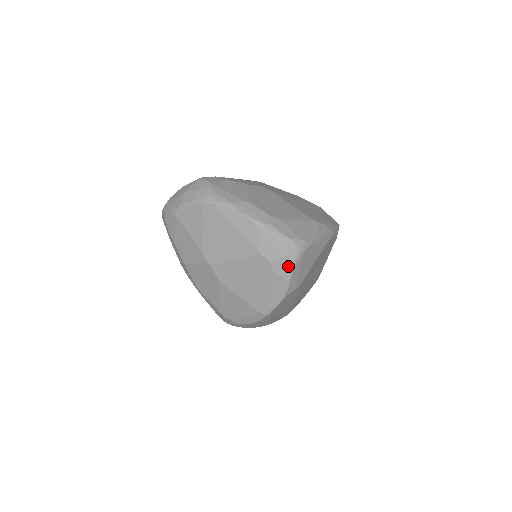
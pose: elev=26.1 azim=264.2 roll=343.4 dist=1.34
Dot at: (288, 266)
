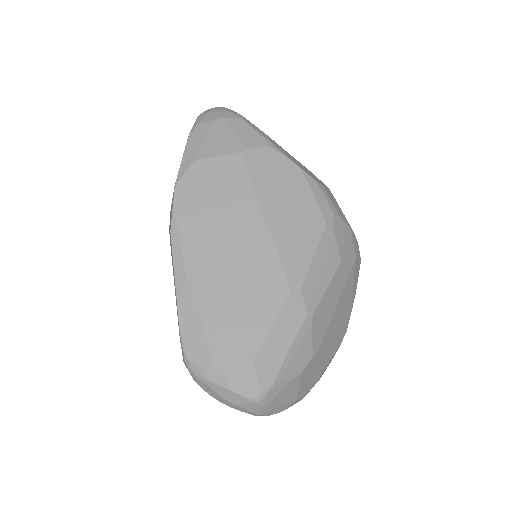
Dot at: occluded
